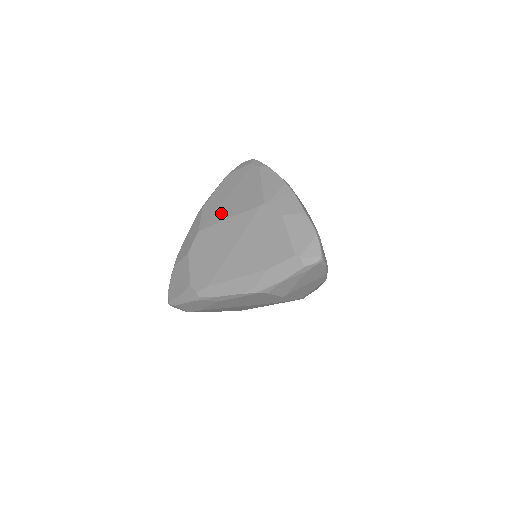
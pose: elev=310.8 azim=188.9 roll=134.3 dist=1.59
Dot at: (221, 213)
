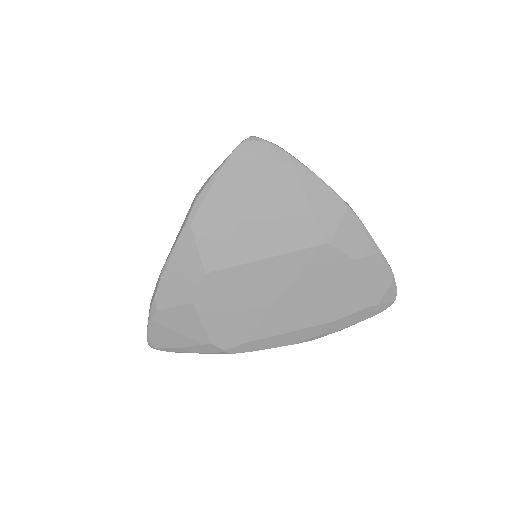
Dot at: (243, 247)
